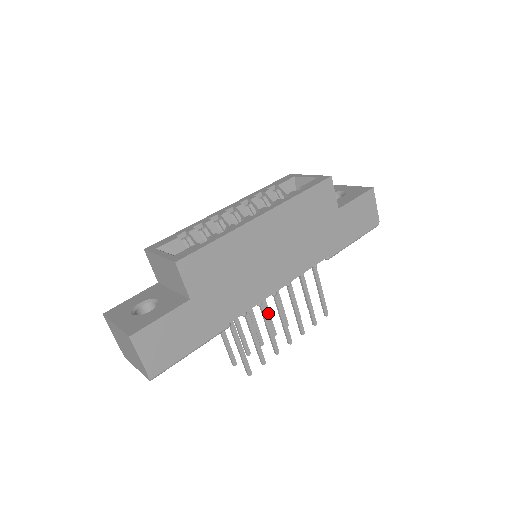
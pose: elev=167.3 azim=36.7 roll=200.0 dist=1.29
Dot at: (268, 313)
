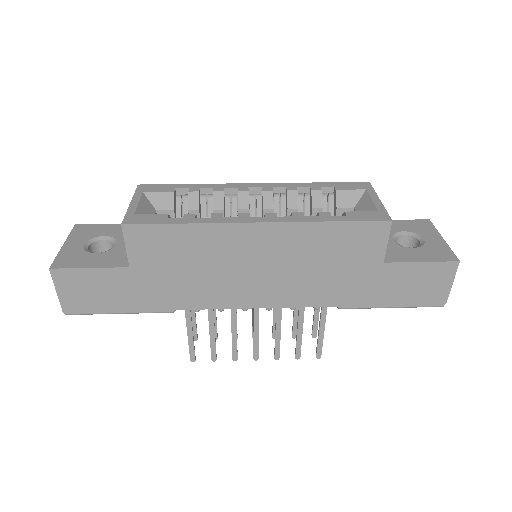
Dot at: occluded
